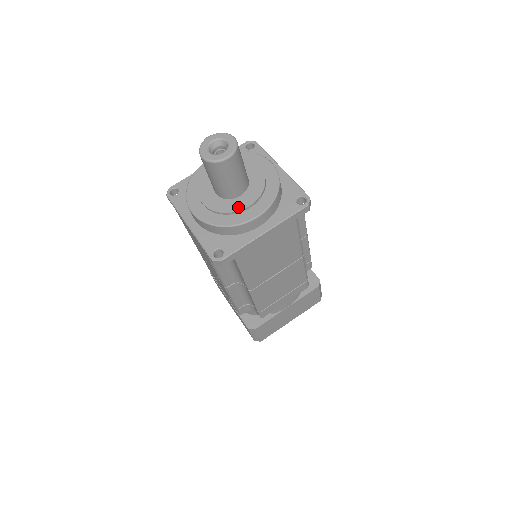
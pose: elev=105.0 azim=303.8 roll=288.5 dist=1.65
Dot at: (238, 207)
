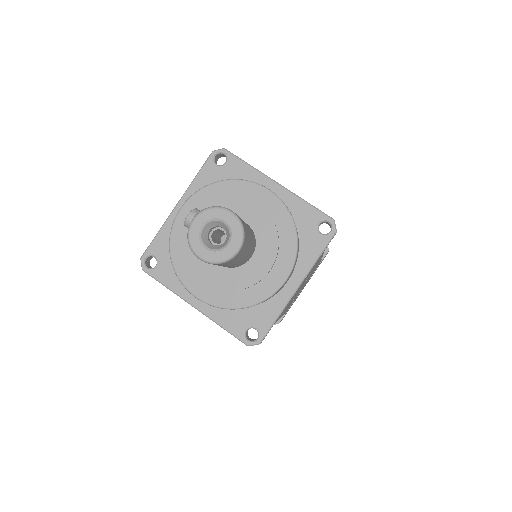
Dot at: (256, 276)
